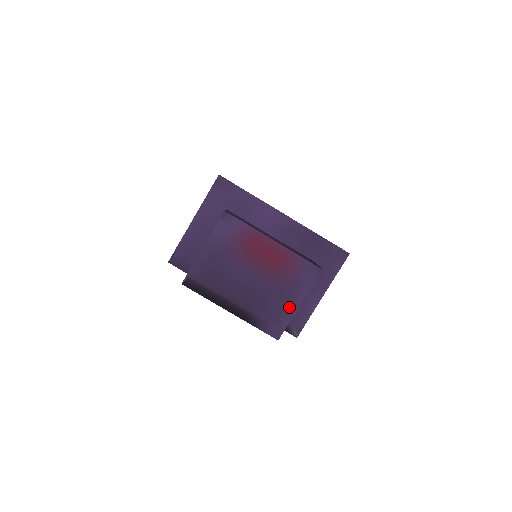
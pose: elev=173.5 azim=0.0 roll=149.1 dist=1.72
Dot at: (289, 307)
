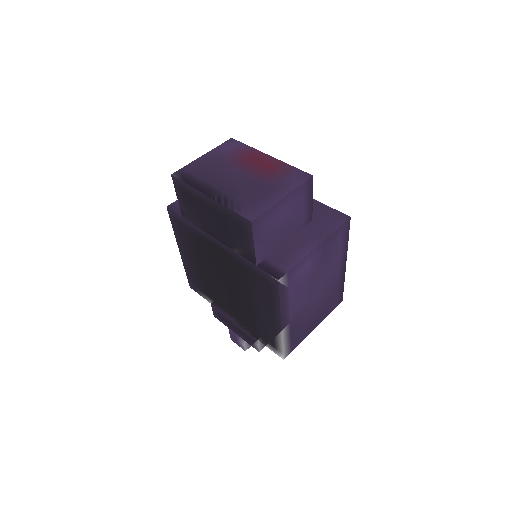
Dot at: (271, 198)
